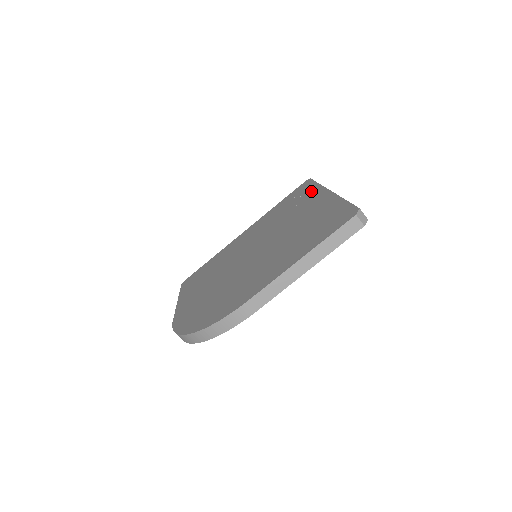
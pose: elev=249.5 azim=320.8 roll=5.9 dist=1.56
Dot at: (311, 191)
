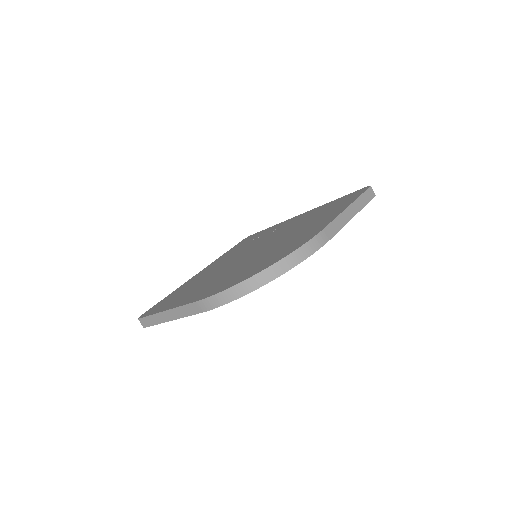
Dot at: (271, 228)
